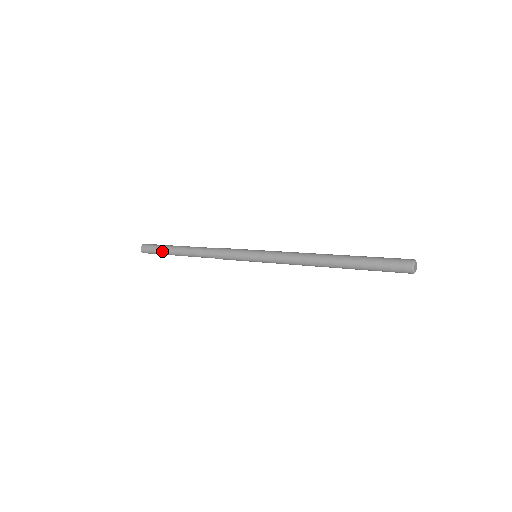
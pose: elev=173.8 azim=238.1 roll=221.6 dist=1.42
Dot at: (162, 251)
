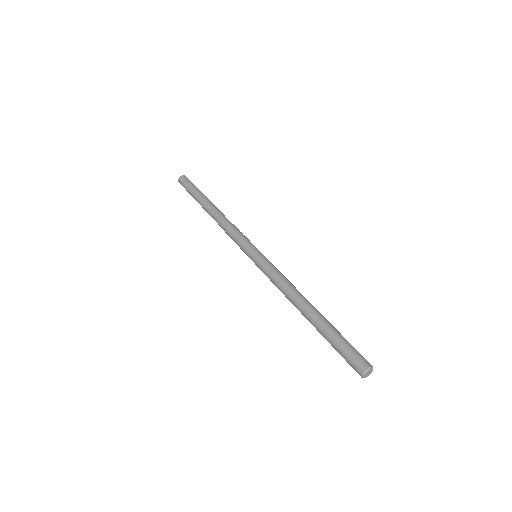
Dot at: (192, 193)
